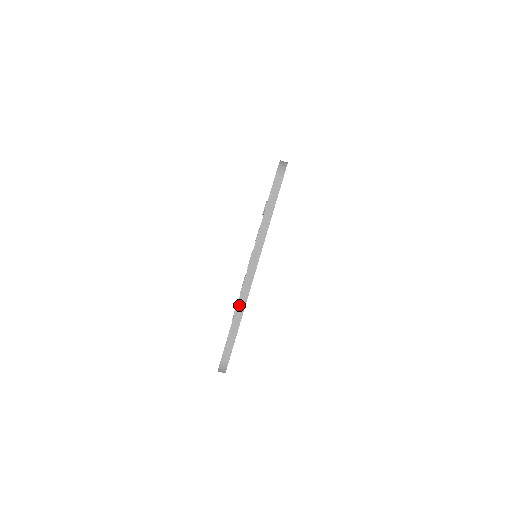
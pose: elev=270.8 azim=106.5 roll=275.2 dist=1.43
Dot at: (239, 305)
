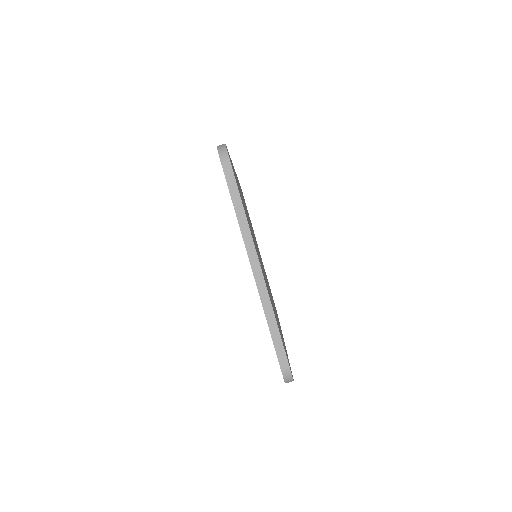
Dot at: (265, 306)
